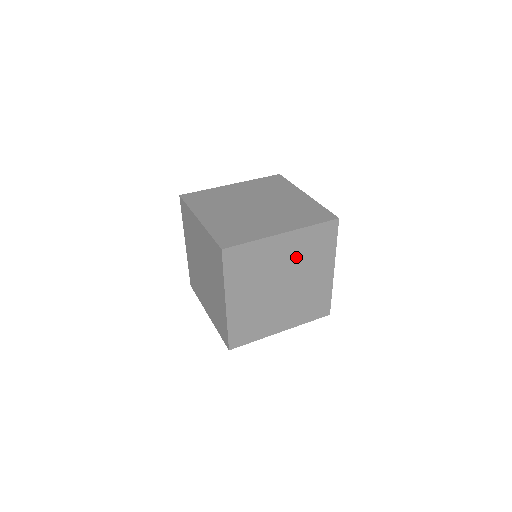
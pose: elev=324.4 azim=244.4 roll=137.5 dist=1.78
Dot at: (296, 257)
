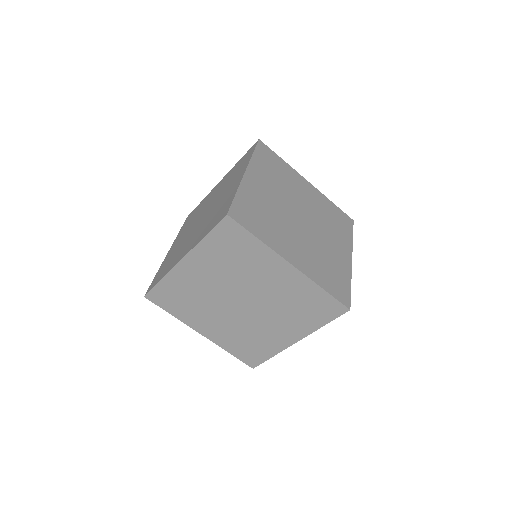
Dot at: (277, 187)
